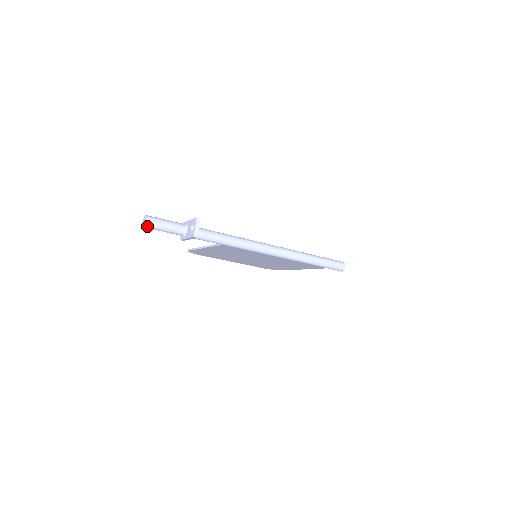
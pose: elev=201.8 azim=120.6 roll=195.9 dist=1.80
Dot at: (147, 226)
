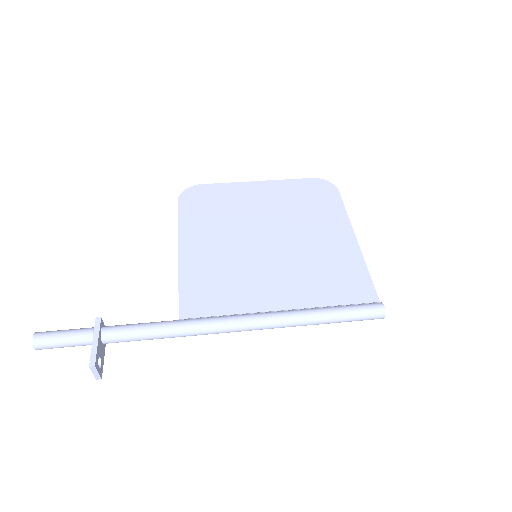
Dot at: (41, 348)
